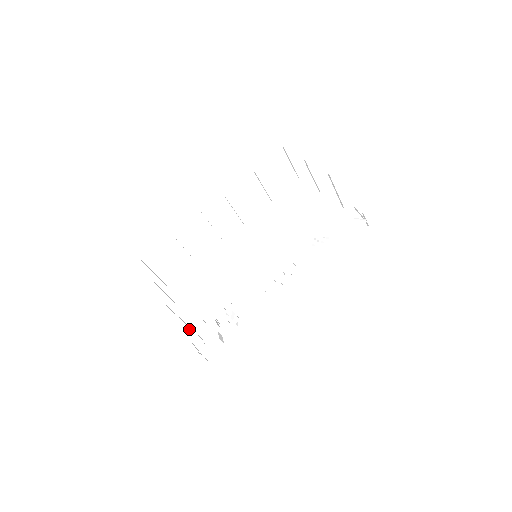
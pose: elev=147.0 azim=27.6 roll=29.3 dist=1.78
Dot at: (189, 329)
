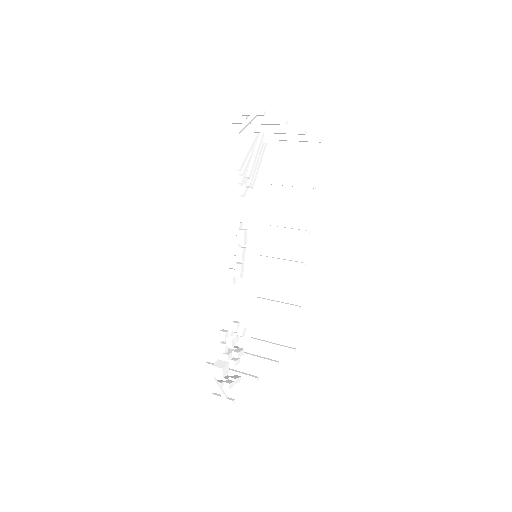
Dot at: (250, 377)
